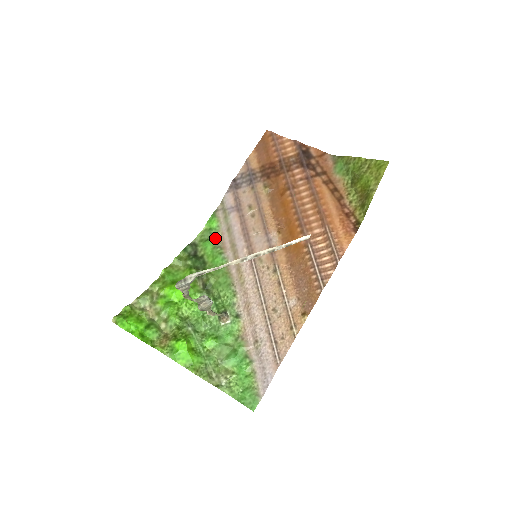
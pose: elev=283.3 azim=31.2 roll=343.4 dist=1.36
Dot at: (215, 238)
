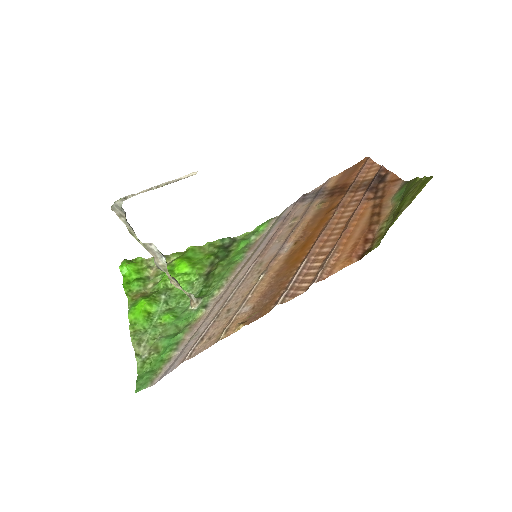
Dot at: (253, 239)
